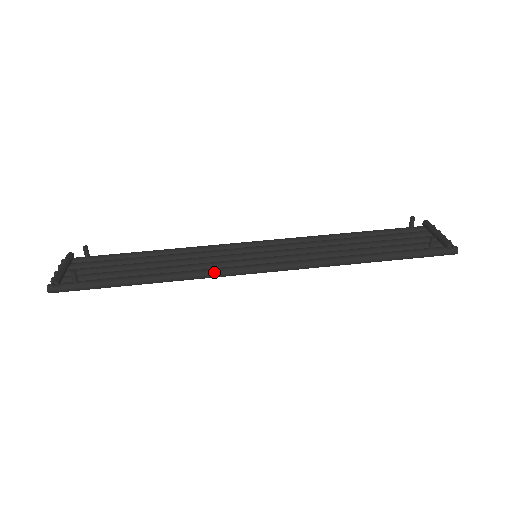
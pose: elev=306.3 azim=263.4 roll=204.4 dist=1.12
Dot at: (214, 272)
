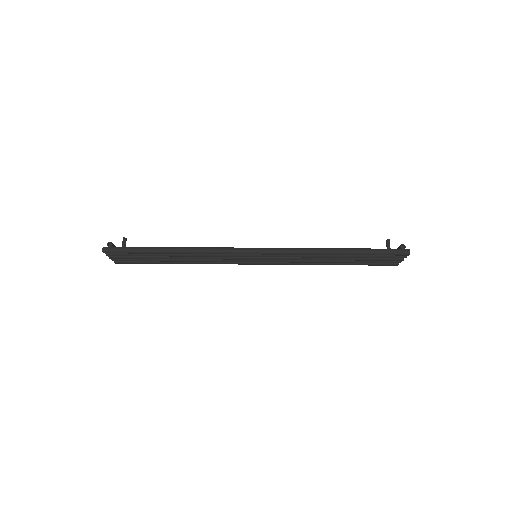
Dot at: (223, 248)
